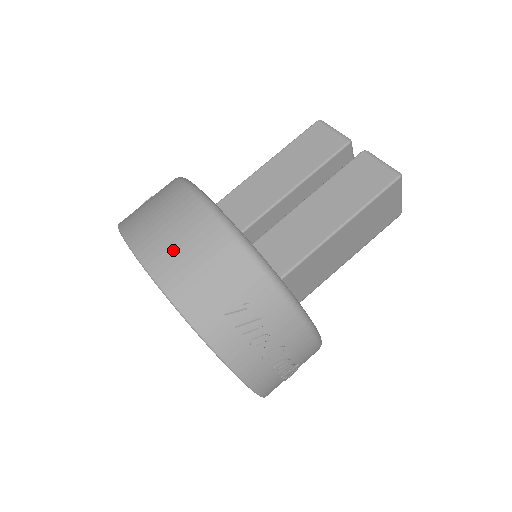
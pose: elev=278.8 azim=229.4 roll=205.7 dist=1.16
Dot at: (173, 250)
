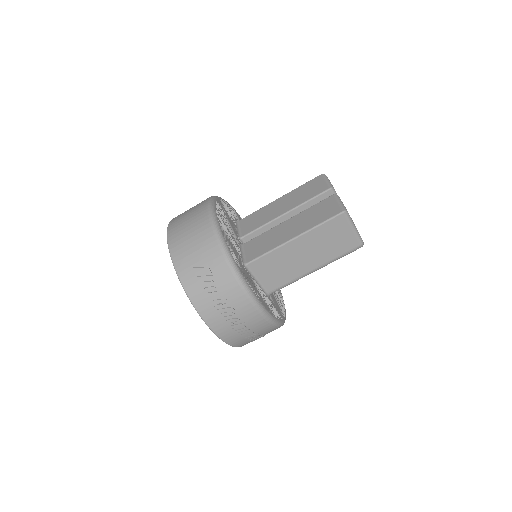
Dot at: (182, 228)
